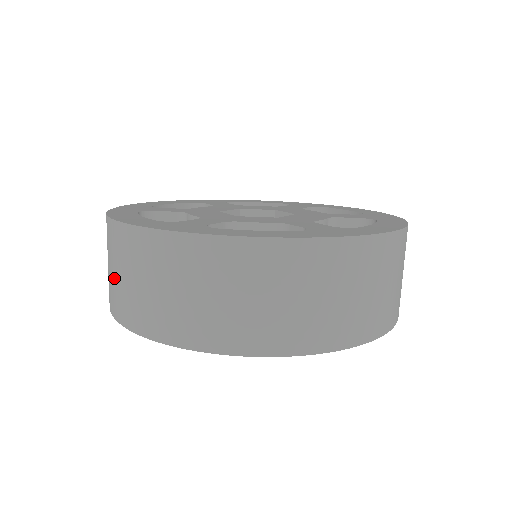
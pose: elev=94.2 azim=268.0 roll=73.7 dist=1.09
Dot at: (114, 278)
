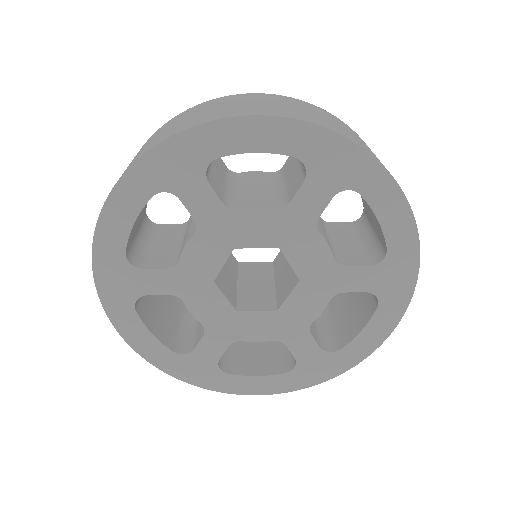
Dot at: occluded
